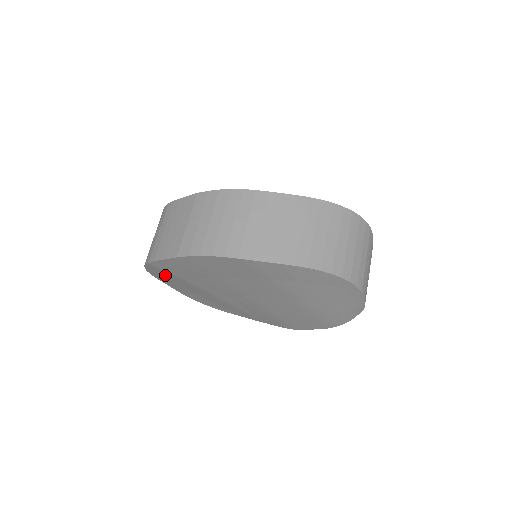
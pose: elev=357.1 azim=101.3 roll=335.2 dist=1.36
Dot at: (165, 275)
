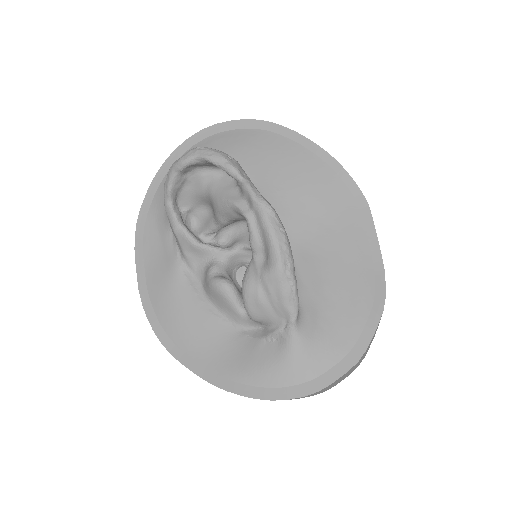
Dot at: occluded
